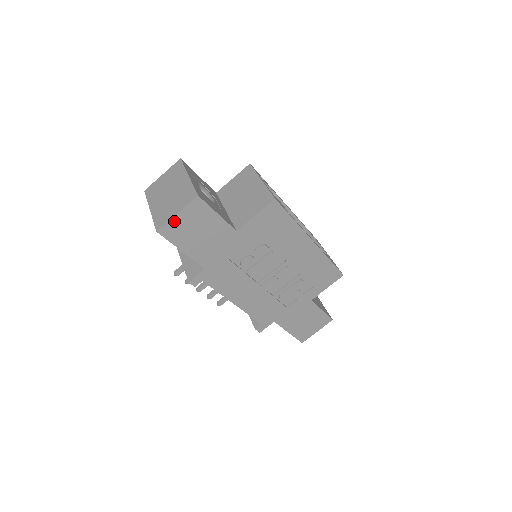
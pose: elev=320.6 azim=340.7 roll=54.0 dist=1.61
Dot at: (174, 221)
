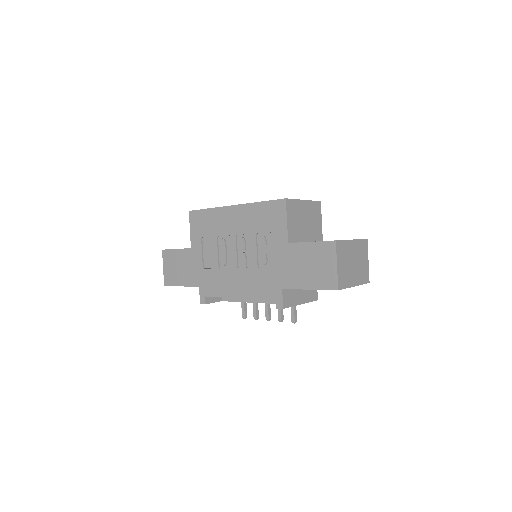
Dot at: (165, 273)
